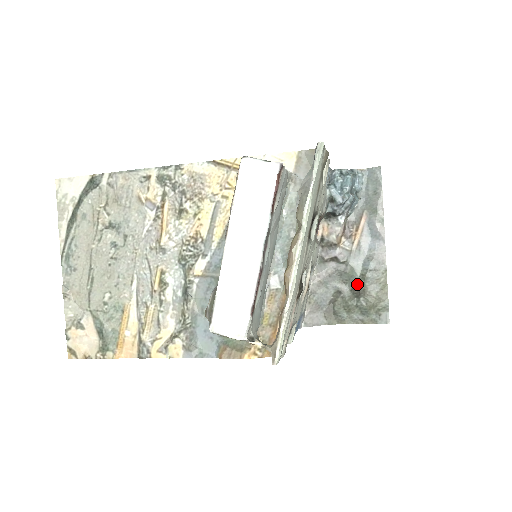
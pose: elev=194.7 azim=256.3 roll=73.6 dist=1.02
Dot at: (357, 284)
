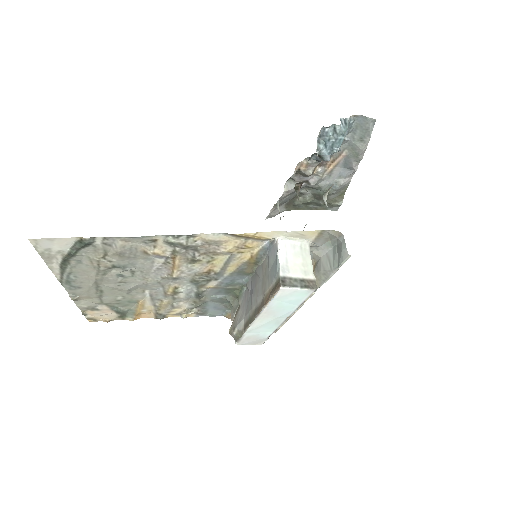
Dot at: (320, 194)
